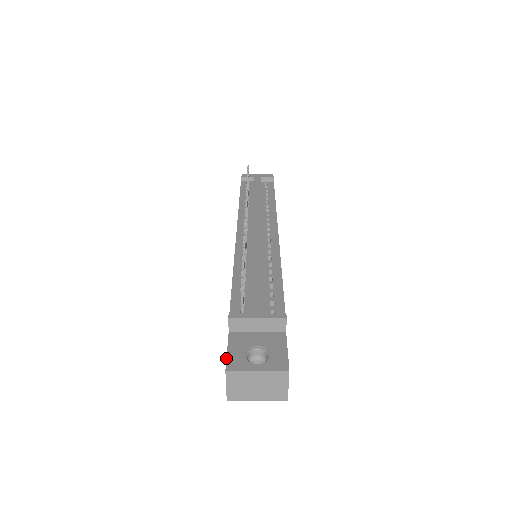
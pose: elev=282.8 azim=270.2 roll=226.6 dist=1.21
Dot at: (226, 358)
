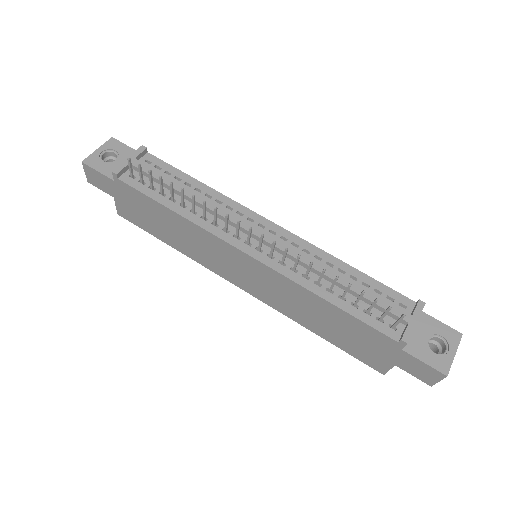
Dot at: (434, 369)
